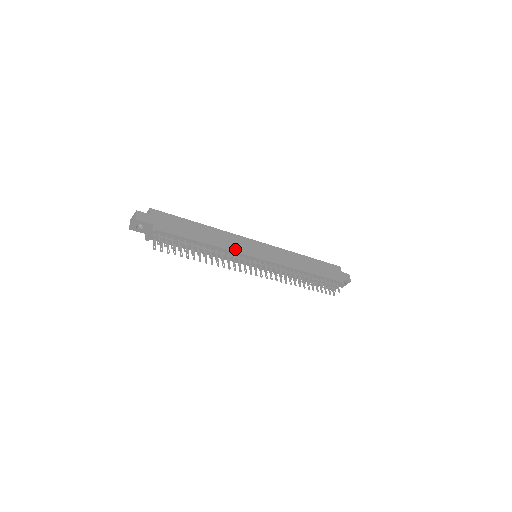
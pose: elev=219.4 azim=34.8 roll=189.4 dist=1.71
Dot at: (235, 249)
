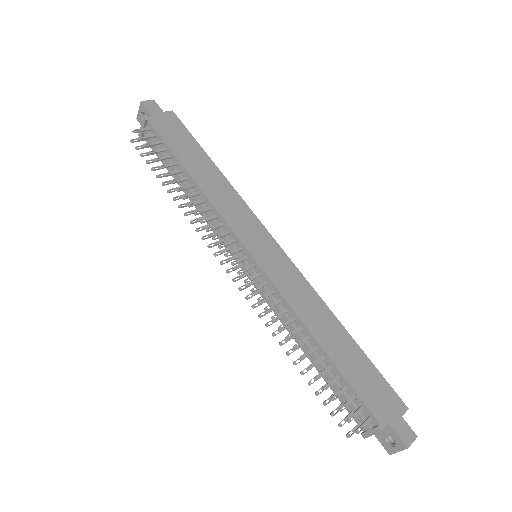
Dot at: (224, 212)
